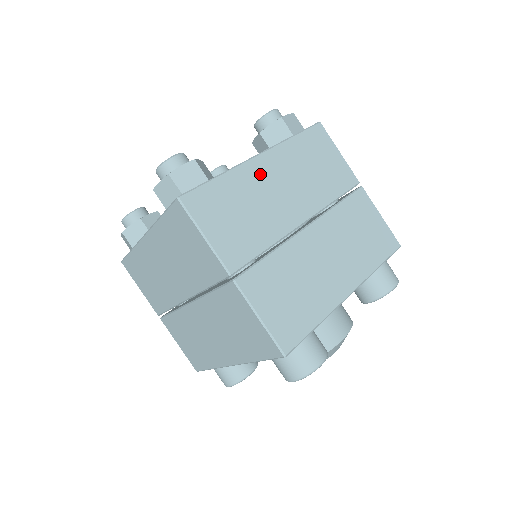
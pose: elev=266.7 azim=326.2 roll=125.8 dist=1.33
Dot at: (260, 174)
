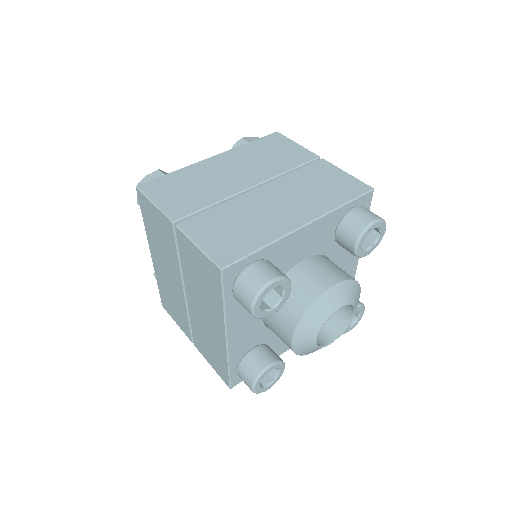
Dot at: occluded
